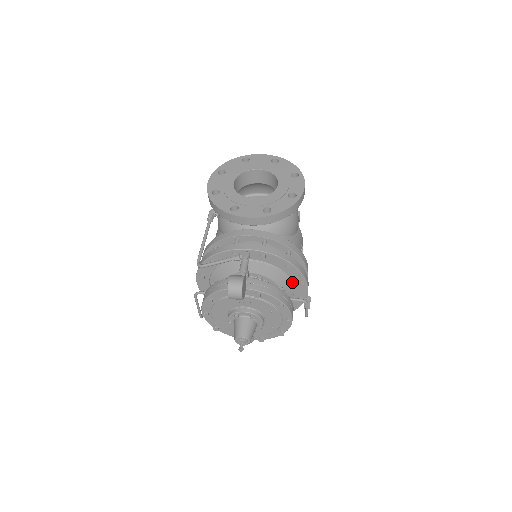
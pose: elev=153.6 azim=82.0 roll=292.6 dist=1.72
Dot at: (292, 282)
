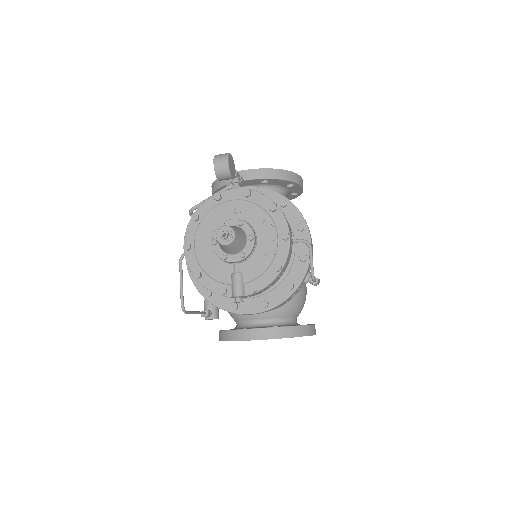
Dot at: (291, 229)
